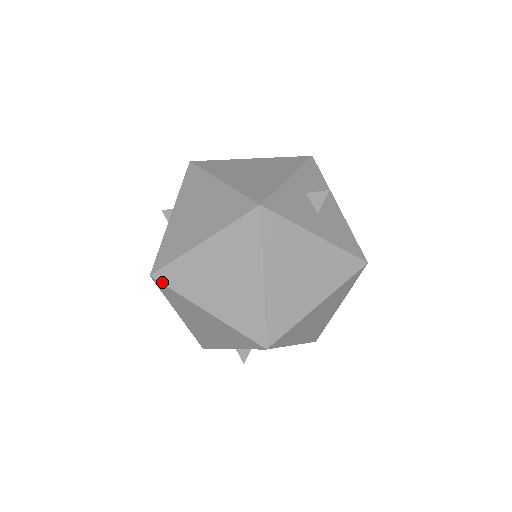
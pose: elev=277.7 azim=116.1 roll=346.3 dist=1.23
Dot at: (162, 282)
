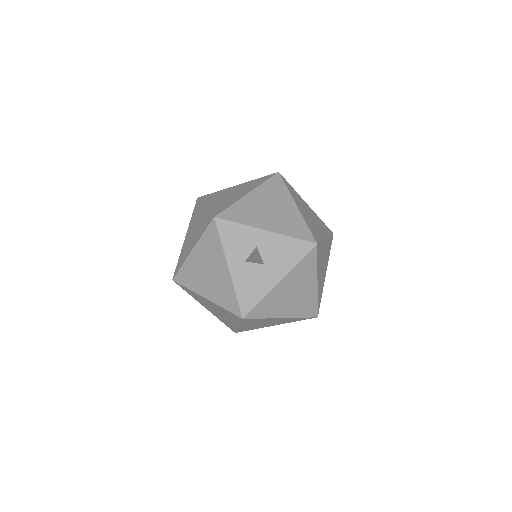
Dot at: occluded
